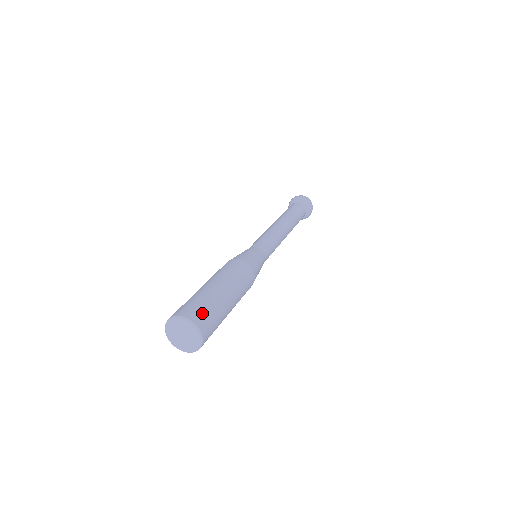
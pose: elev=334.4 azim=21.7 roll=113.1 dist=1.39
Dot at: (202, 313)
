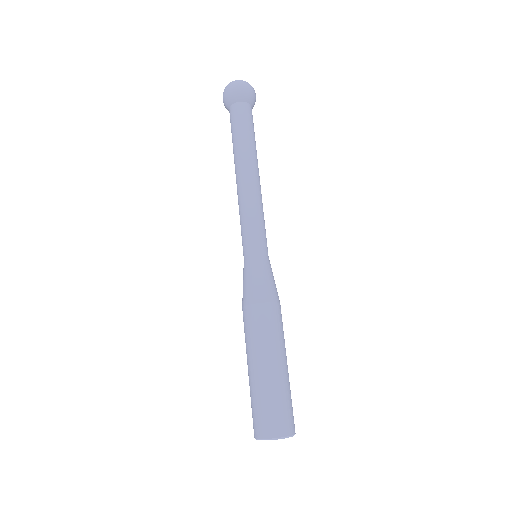
Dot at: (293, 416)
